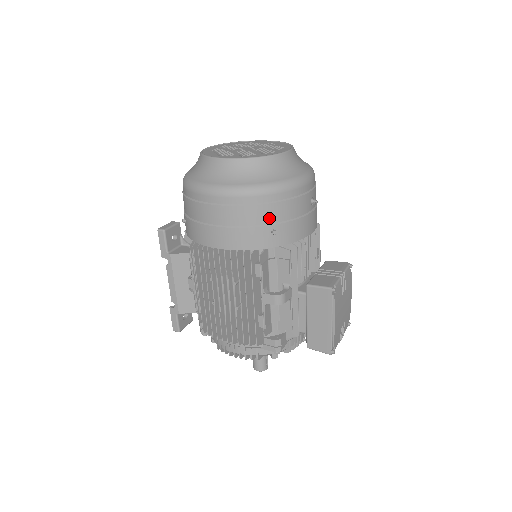
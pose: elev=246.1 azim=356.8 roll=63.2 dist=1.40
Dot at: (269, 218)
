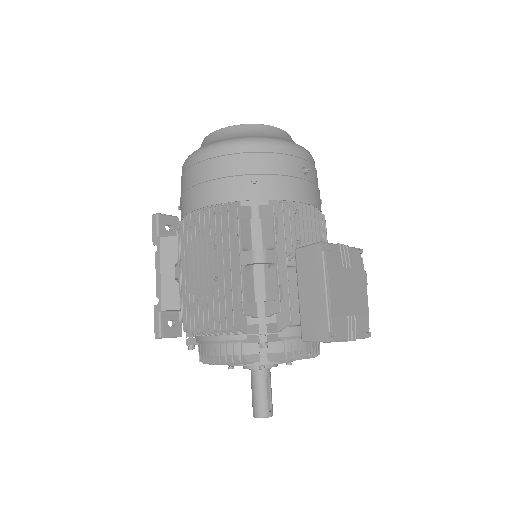
Dot at: (249, 168)
